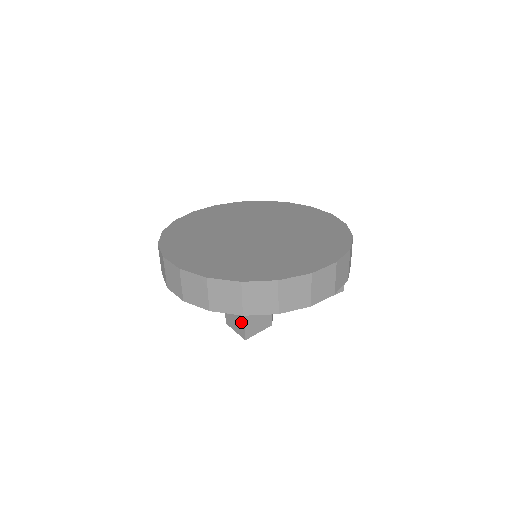
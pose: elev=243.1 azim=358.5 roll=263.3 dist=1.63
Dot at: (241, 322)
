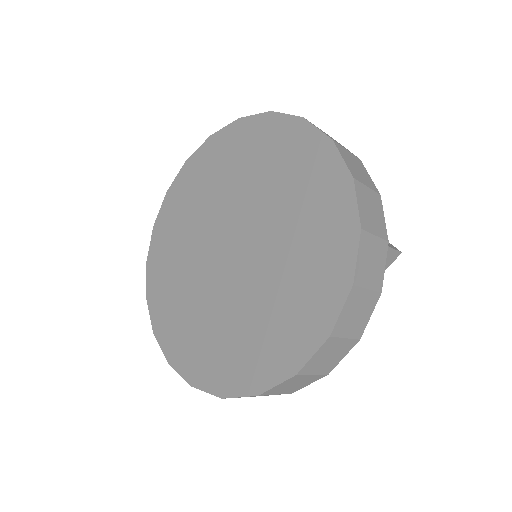
Dot at: occluded
